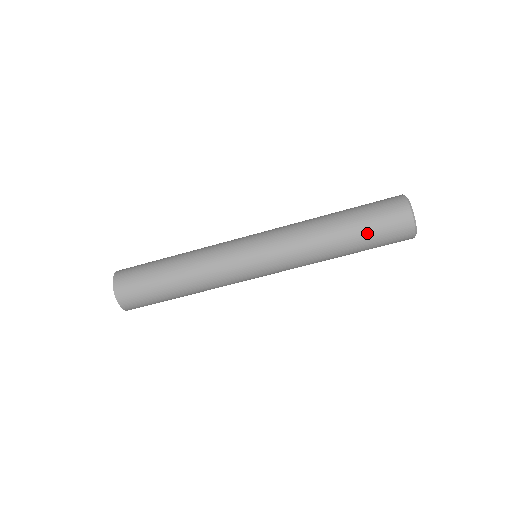
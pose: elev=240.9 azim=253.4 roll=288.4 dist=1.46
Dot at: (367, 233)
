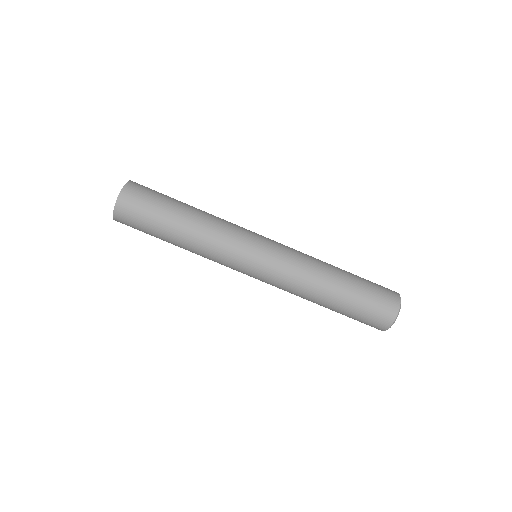
Dot at: (362, 280)
